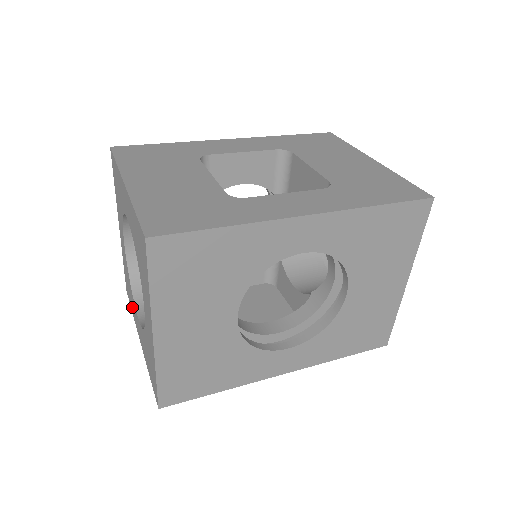
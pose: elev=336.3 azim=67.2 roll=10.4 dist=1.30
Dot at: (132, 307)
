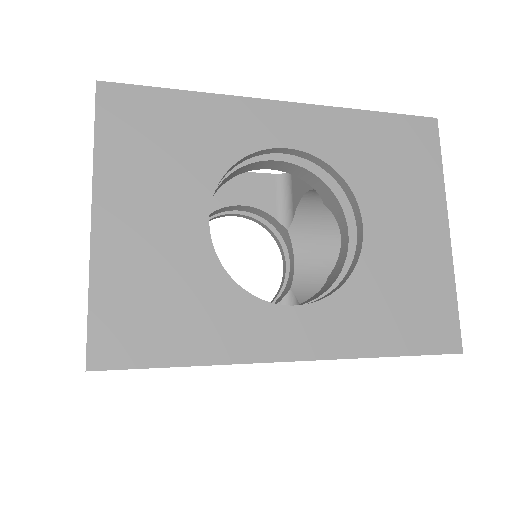
Dot at: occluded
